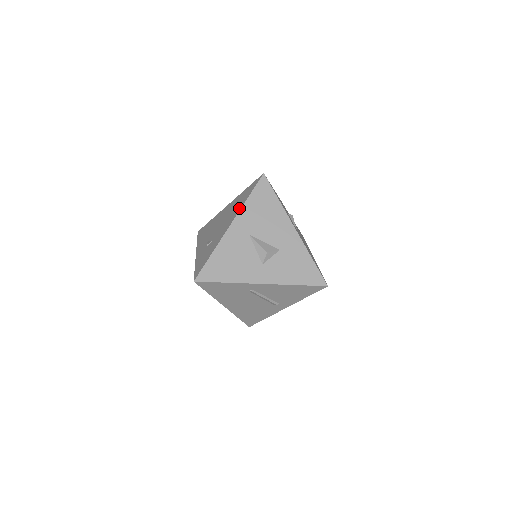
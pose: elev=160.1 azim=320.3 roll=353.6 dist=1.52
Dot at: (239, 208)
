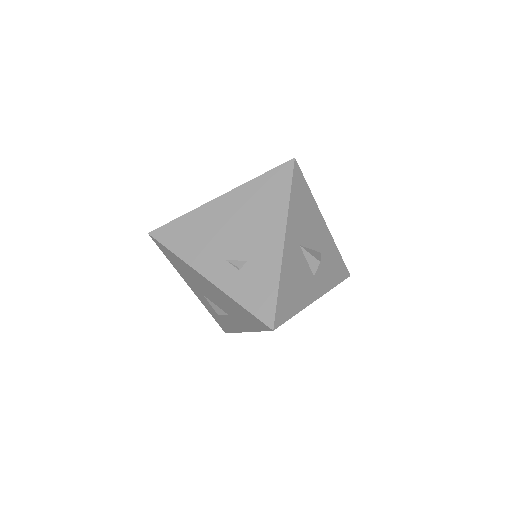
Dot at: (282, 212)
